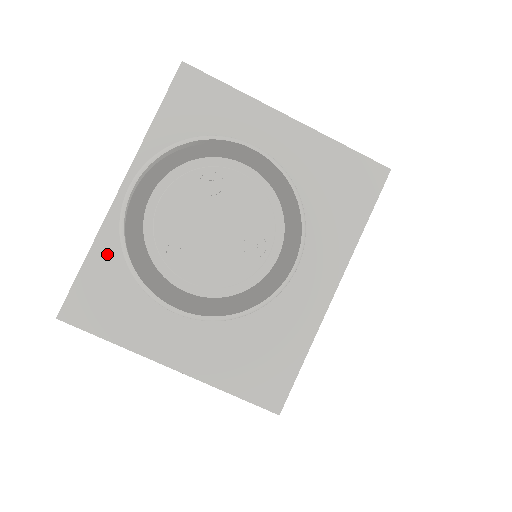
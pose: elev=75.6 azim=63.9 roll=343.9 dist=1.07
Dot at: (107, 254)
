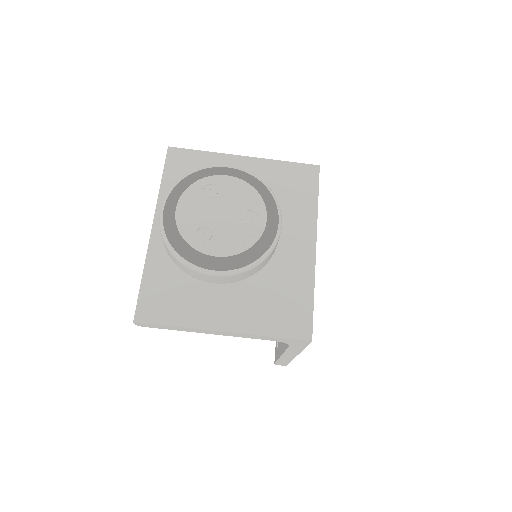
Dot at: (156, 270)
